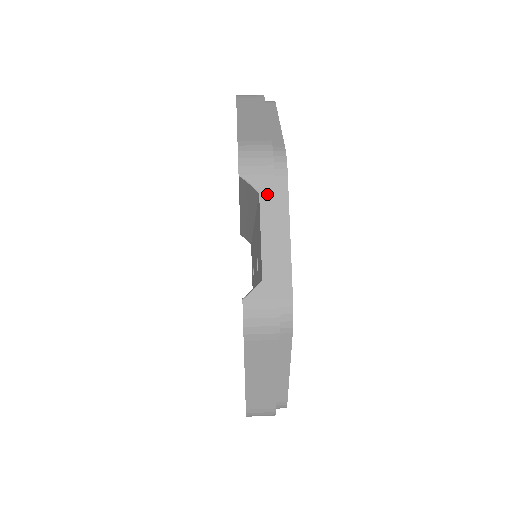
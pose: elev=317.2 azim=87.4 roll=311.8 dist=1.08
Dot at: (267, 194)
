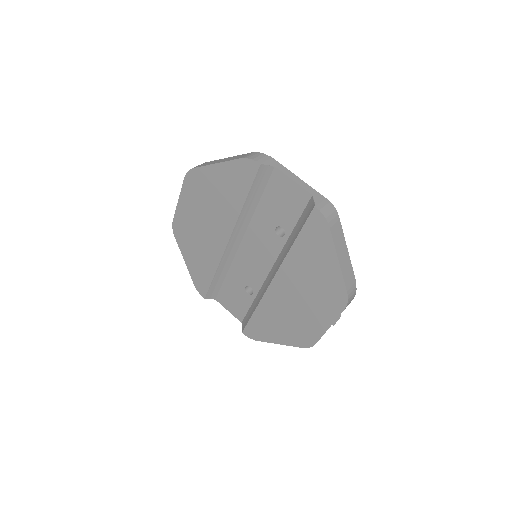
Dot at: (277, 166)
